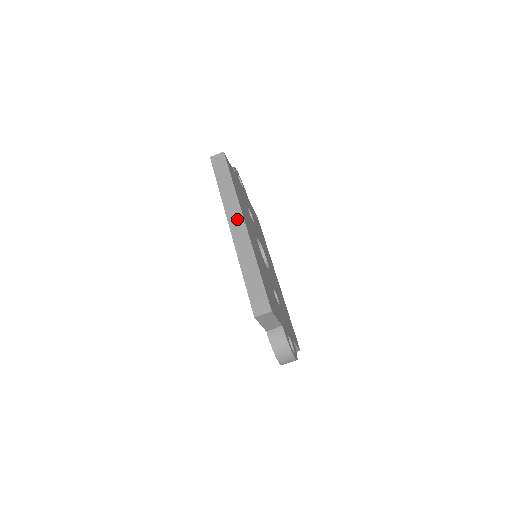
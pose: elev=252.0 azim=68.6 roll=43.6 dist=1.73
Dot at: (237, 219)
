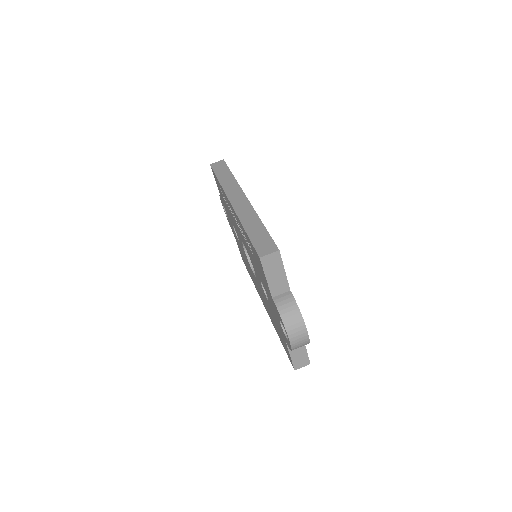
Dot at: (238, 195)
